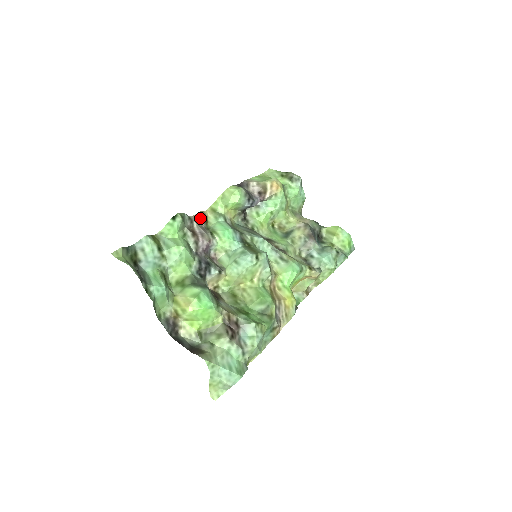
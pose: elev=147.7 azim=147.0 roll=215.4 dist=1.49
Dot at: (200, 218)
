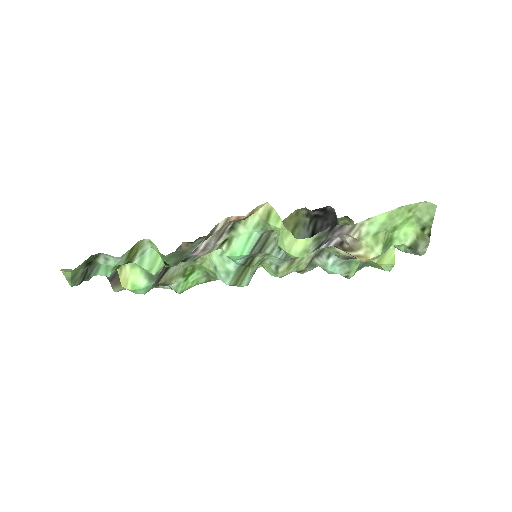
Dot at: (236, 220)
